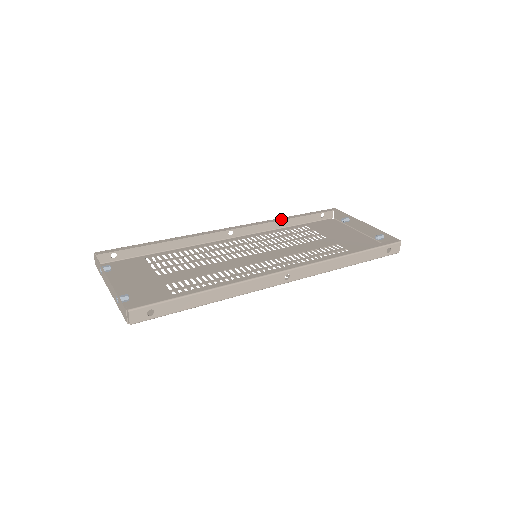
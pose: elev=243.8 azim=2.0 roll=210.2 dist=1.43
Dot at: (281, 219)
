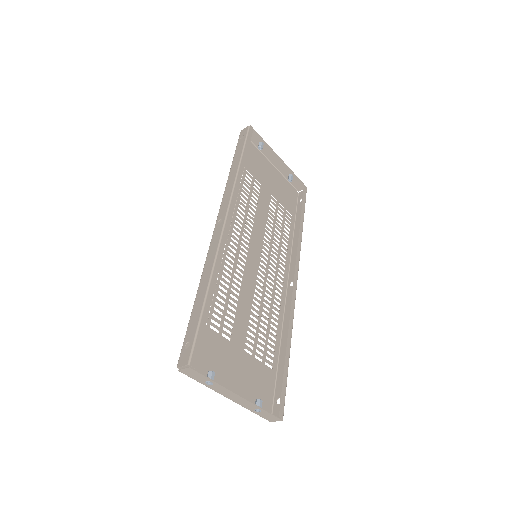
Dot at: (241, 176)
